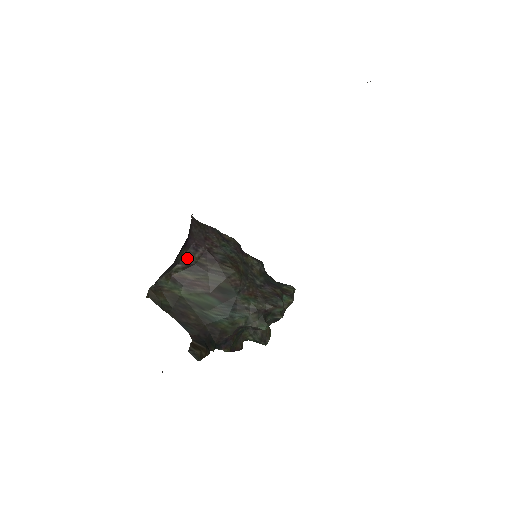
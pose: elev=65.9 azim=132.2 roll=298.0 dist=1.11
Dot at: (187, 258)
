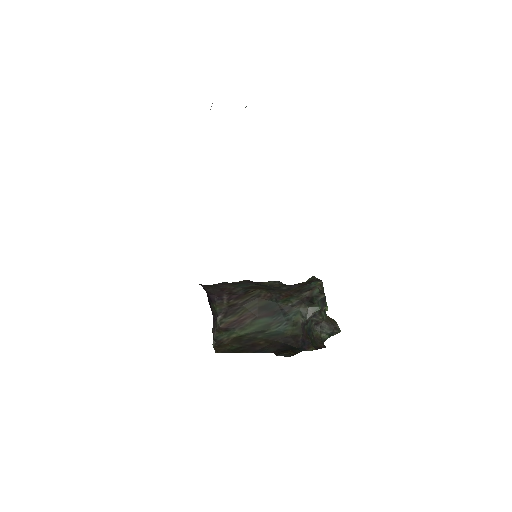
Dot at: (220, 308)
